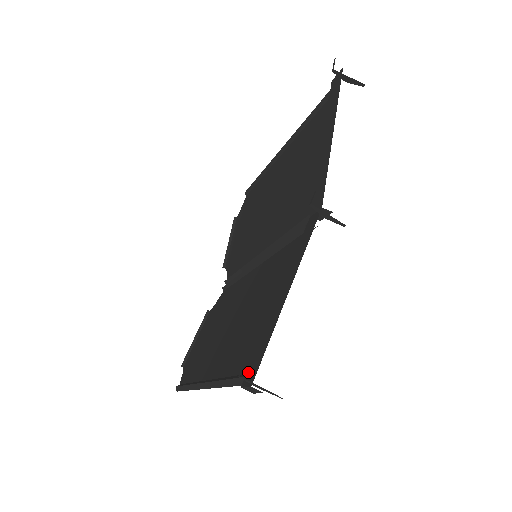
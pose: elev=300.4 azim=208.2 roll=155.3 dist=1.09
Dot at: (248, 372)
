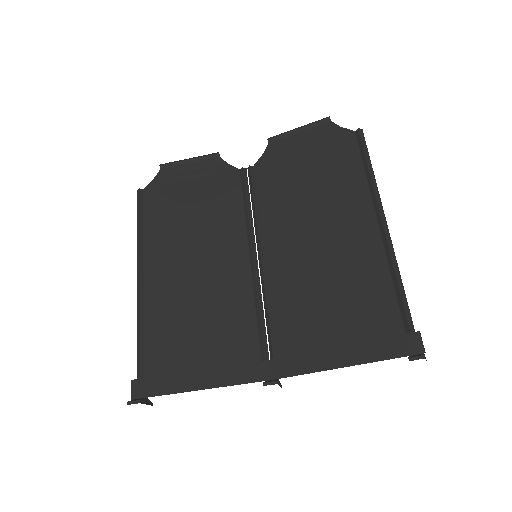
Dot at: (141, 382)
